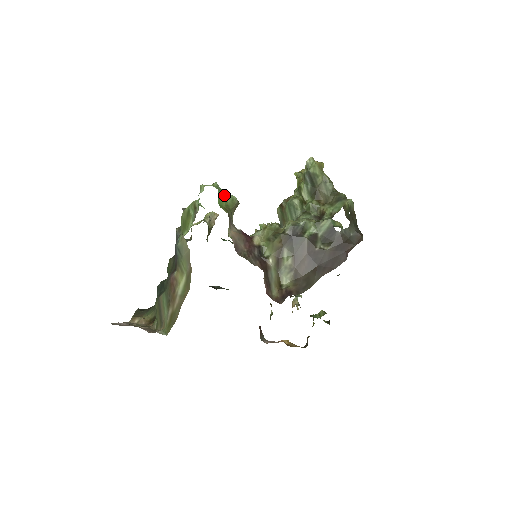
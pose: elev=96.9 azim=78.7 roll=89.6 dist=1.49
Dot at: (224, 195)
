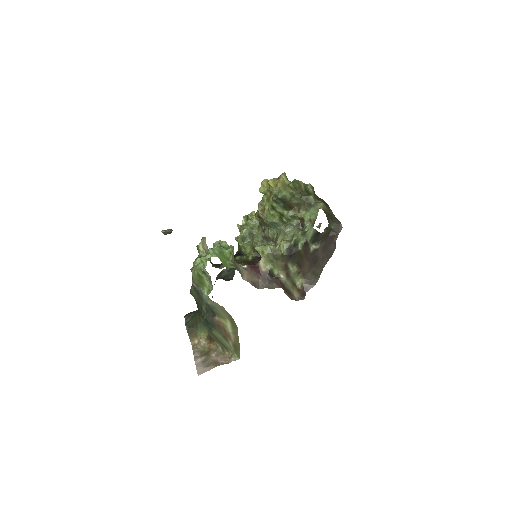
Dot at: (223, 255)
